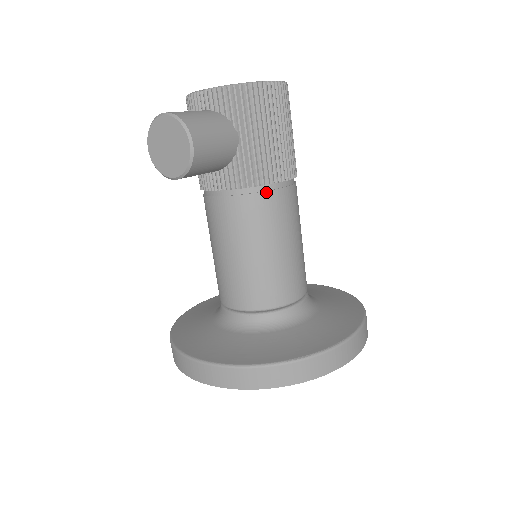
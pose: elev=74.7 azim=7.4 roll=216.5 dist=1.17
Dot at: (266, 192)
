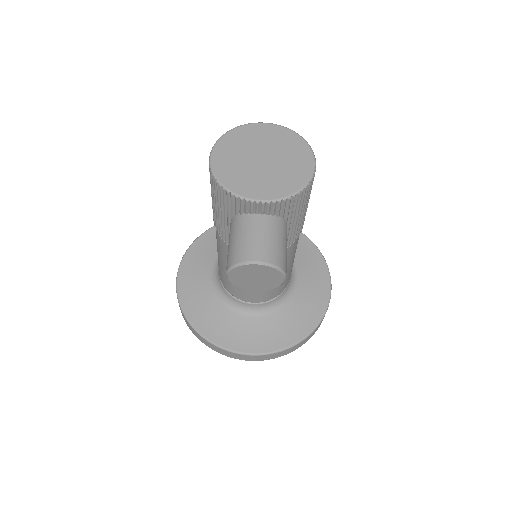
Dot at: (294, 242)
